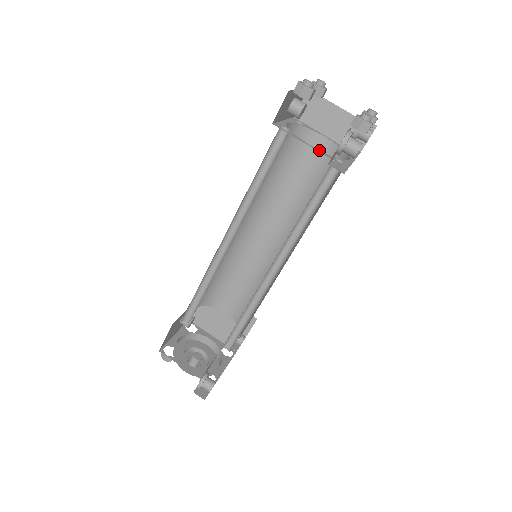
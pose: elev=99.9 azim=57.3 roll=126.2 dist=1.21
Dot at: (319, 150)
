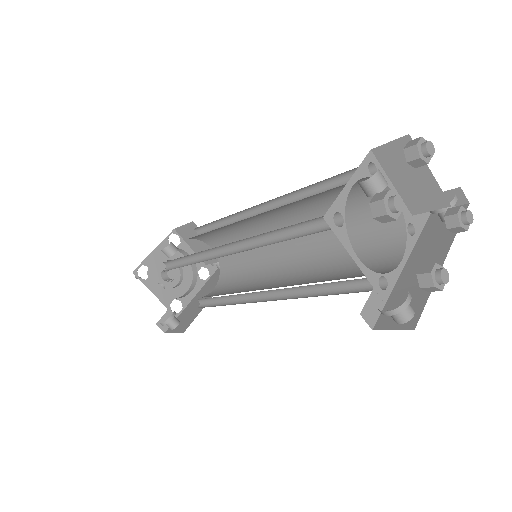
Dot at: (365, 266)
